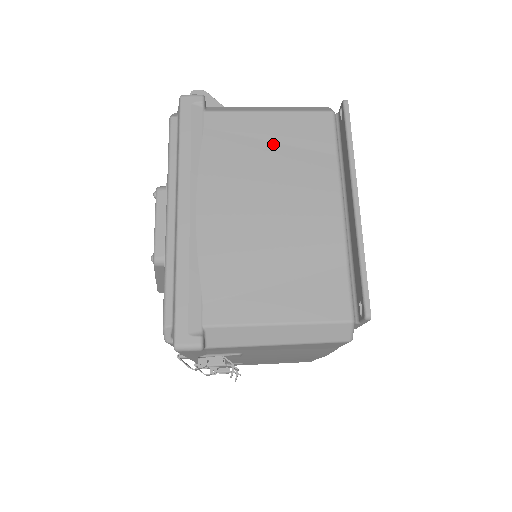
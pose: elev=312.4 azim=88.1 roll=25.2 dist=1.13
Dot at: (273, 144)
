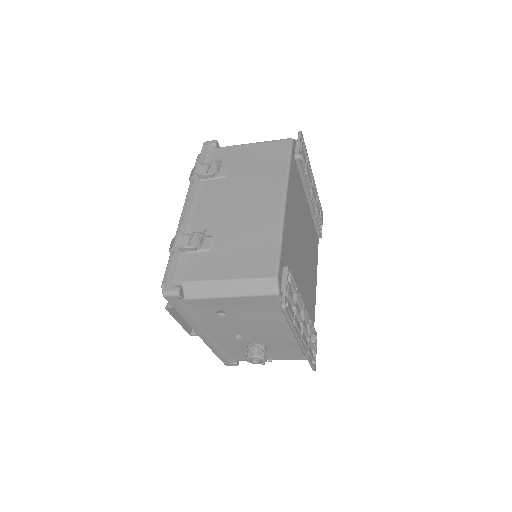
Dot at: occluded
